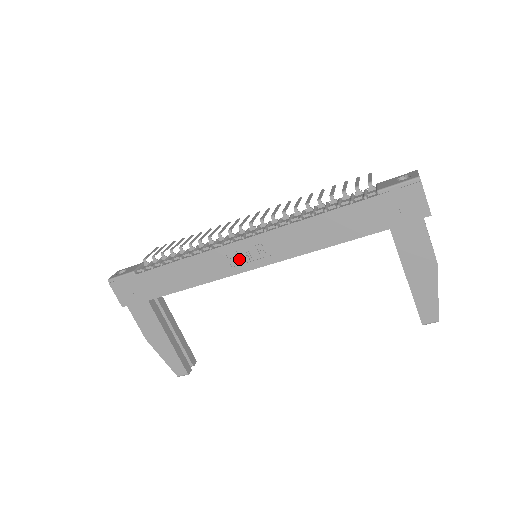
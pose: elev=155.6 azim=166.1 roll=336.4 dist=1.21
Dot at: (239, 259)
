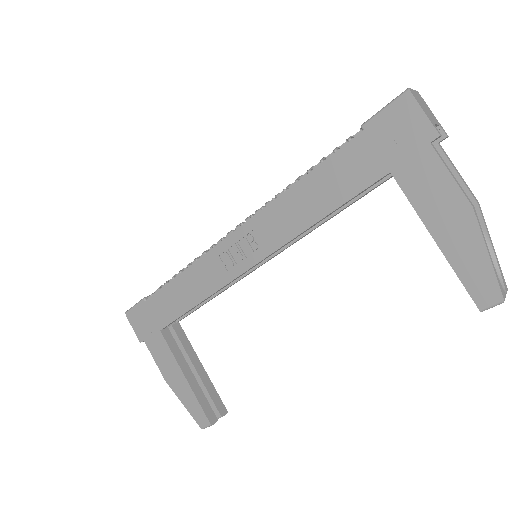
Dot at: (233, 259)
